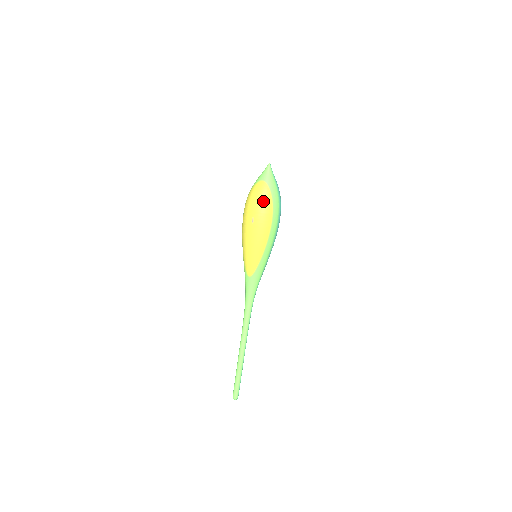
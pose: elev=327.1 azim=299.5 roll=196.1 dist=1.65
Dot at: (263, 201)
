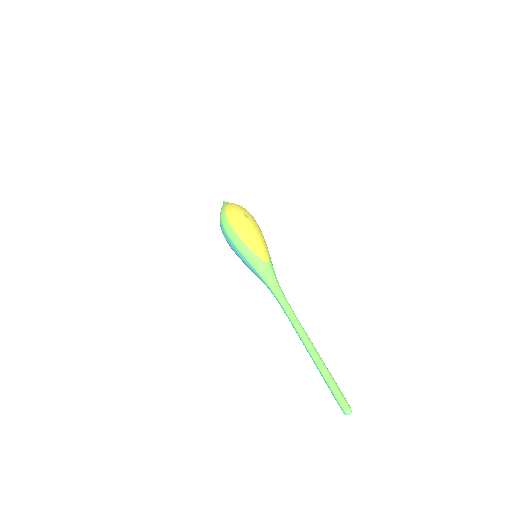
Dot at: (244, 208)
